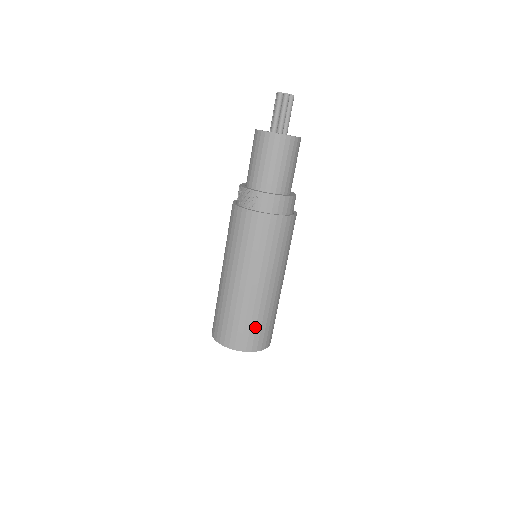
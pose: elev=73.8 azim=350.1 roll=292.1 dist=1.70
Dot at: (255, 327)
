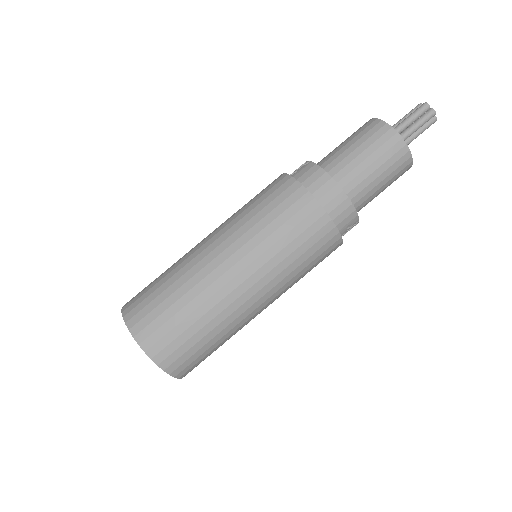
Dot at: (162, 301)
